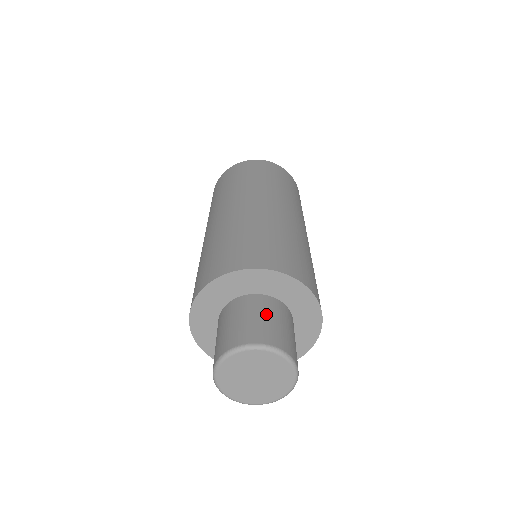
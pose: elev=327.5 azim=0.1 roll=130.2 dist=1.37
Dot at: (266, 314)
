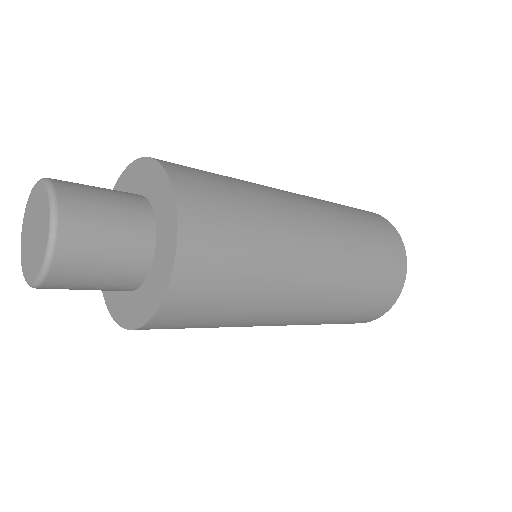
Dot at: (111, 193)
